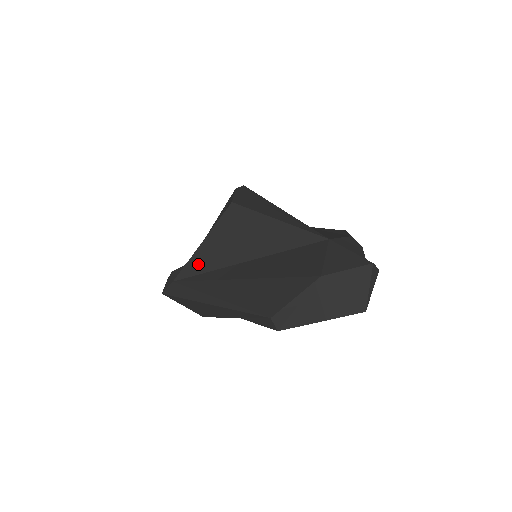
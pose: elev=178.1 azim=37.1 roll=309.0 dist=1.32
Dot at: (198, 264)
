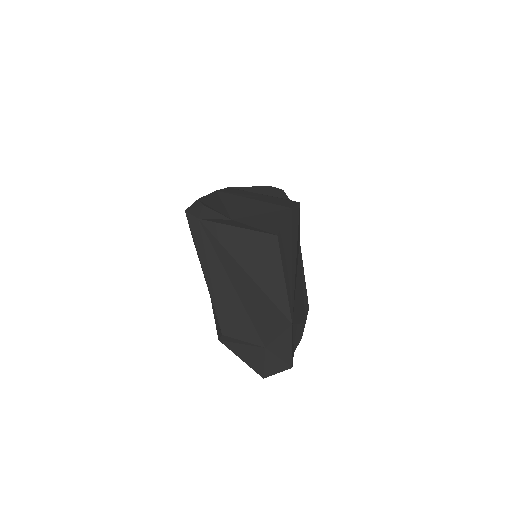
Dot at: (222, 233)
